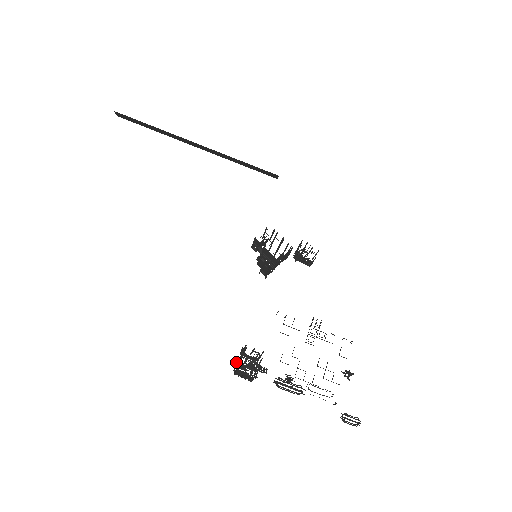
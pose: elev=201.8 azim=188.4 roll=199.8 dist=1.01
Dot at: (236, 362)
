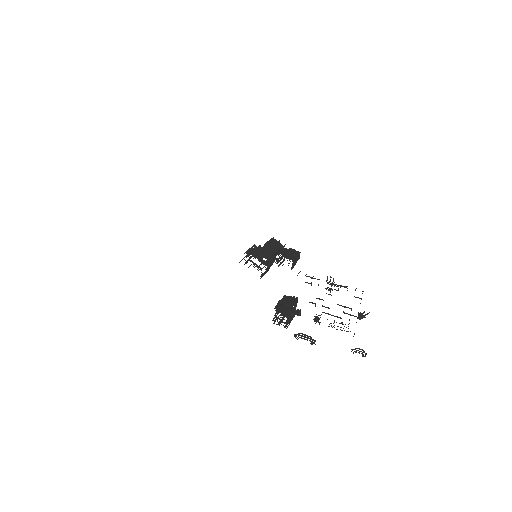
Dot at: occluded
